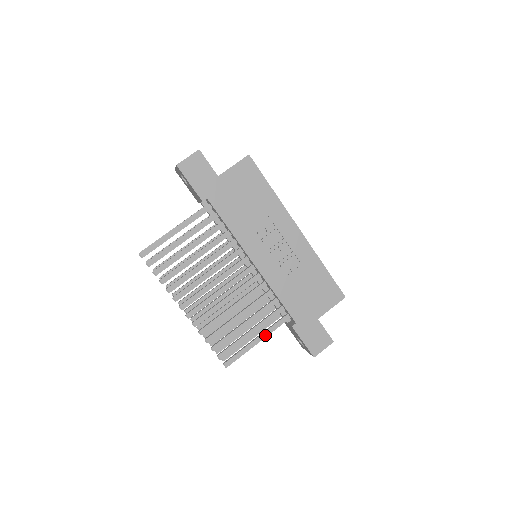
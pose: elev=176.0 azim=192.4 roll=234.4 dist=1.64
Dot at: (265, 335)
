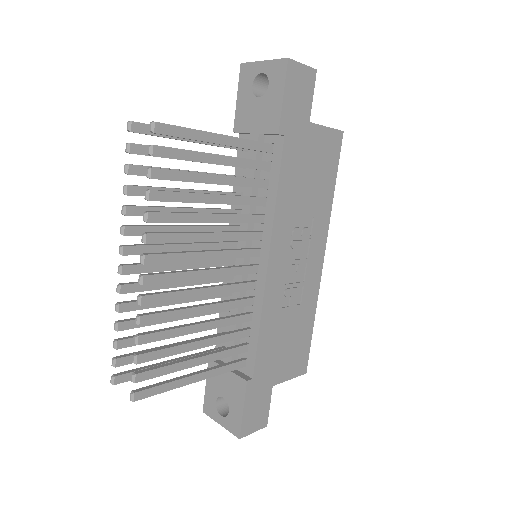
Dot at: (208, 375)
